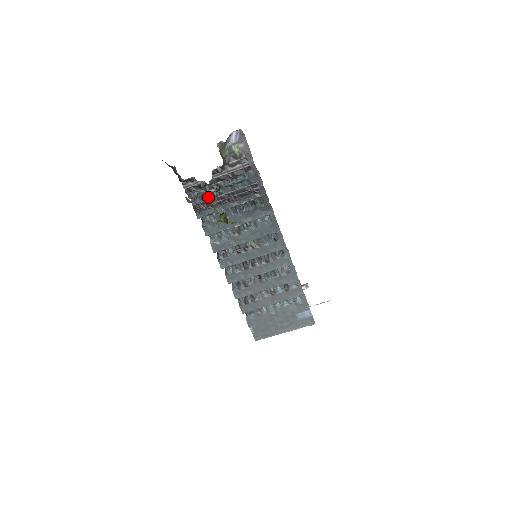
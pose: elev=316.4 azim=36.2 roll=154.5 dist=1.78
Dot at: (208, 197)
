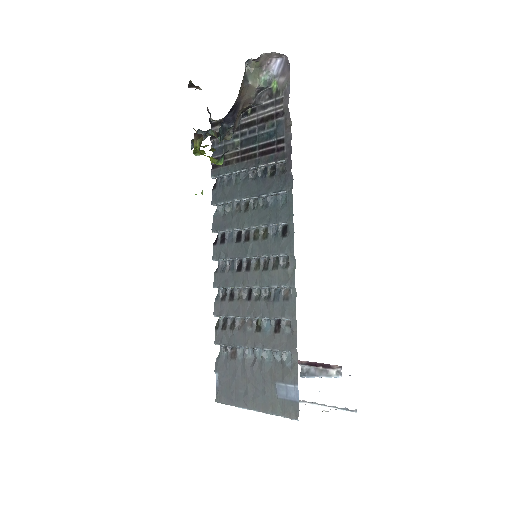
Dot at: (229, 149)
